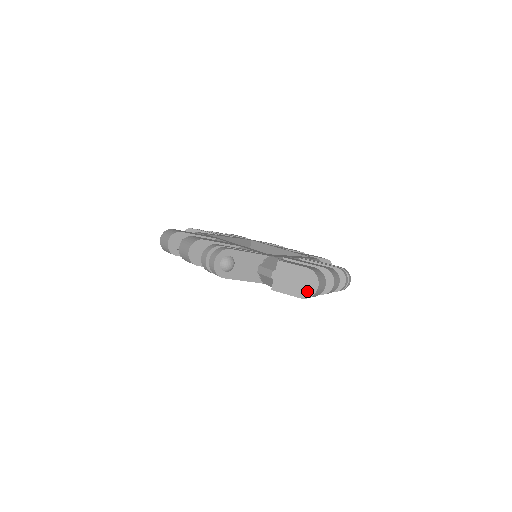
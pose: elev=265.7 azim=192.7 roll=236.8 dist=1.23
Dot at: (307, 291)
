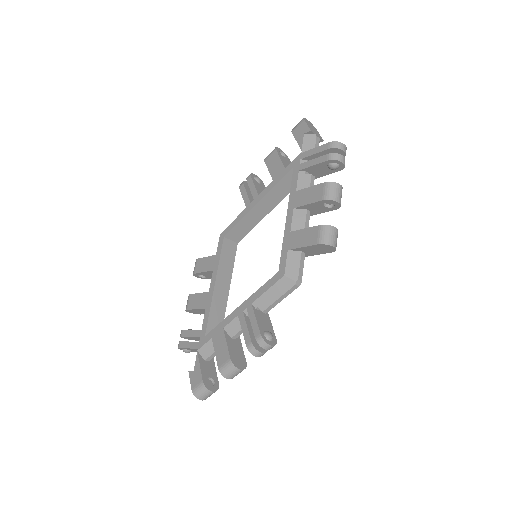
Dot at: occluded
